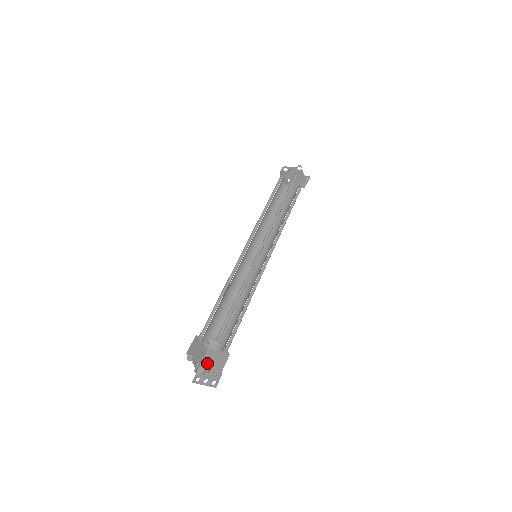
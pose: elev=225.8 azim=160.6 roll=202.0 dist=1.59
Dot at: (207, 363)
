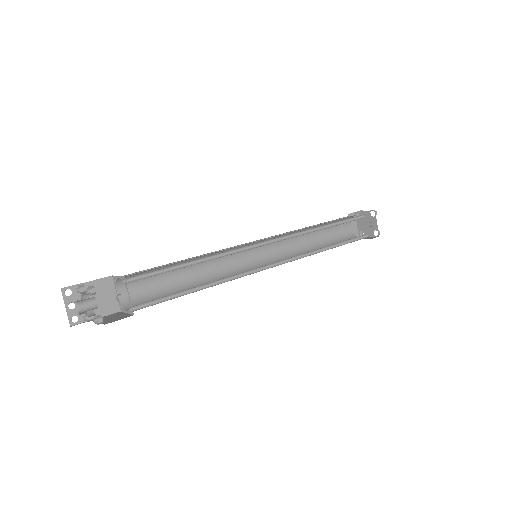
Dot at: (96, 323)
